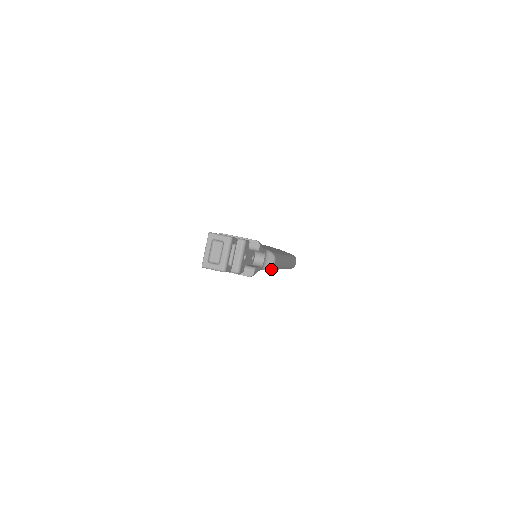
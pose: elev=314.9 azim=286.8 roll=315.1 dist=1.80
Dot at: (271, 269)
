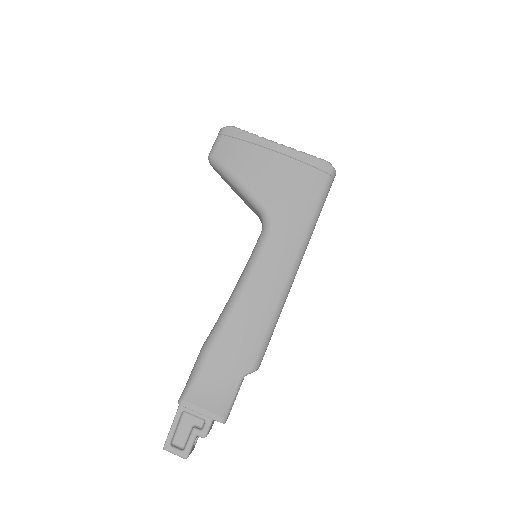
Dot at: occluded
